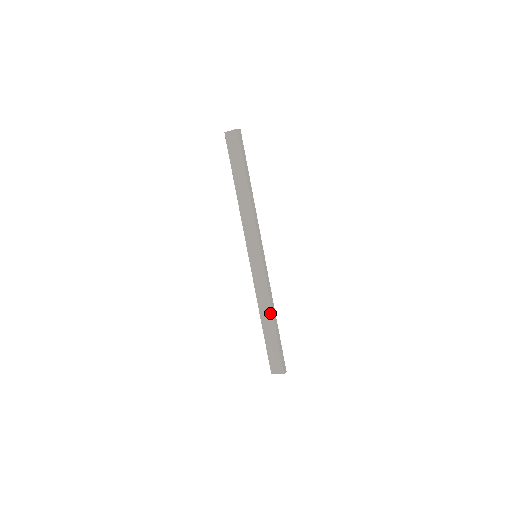
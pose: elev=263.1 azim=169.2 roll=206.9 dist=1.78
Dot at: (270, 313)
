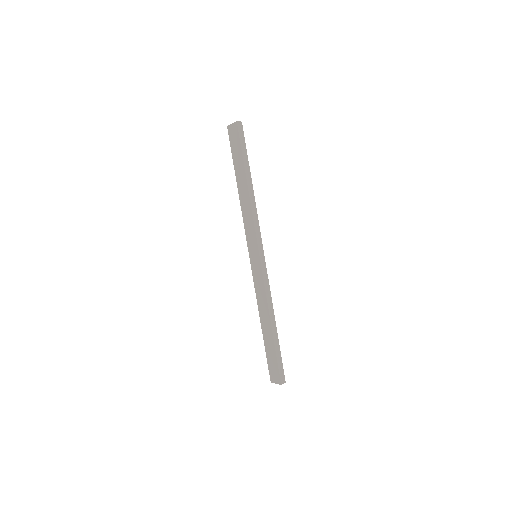
Dot at: (268, 318)
